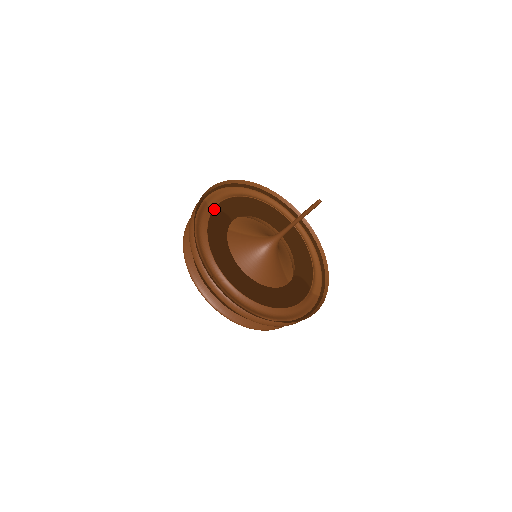
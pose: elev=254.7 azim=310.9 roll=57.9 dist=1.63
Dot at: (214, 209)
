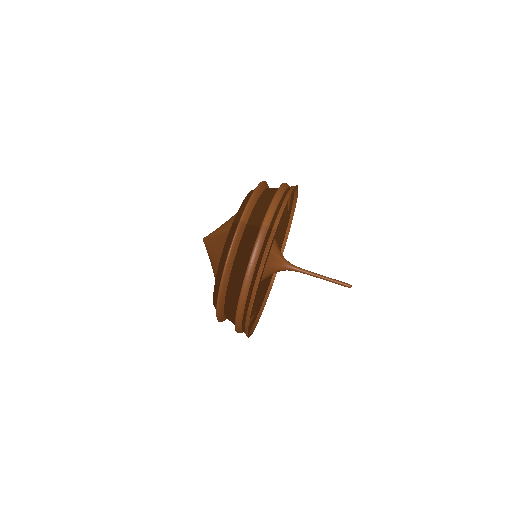
Dot at: occluded
